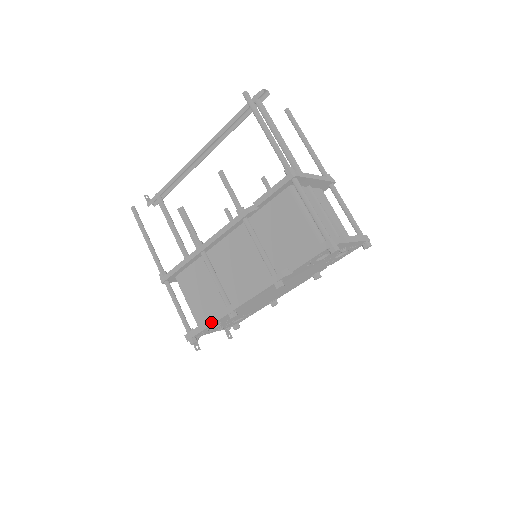
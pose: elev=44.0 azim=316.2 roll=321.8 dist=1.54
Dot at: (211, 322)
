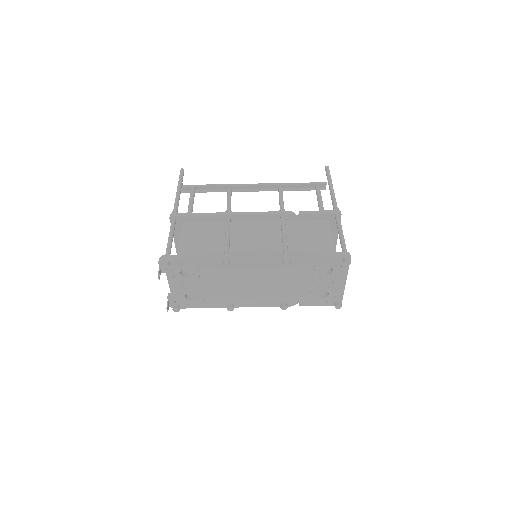
Dot at: (202, 257)
